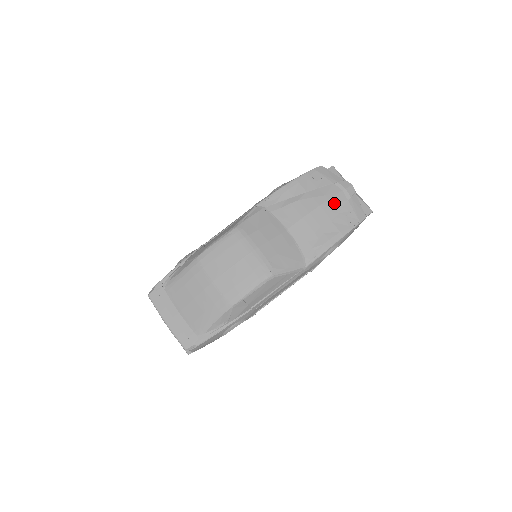
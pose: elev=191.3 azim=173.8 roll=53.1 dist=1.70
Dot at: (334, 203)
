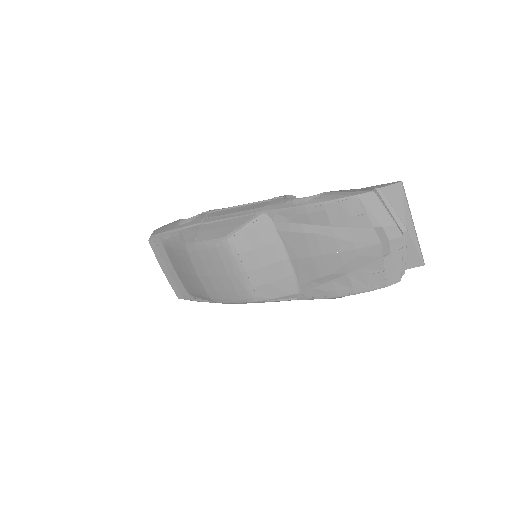
Dot at: (361, 255)
